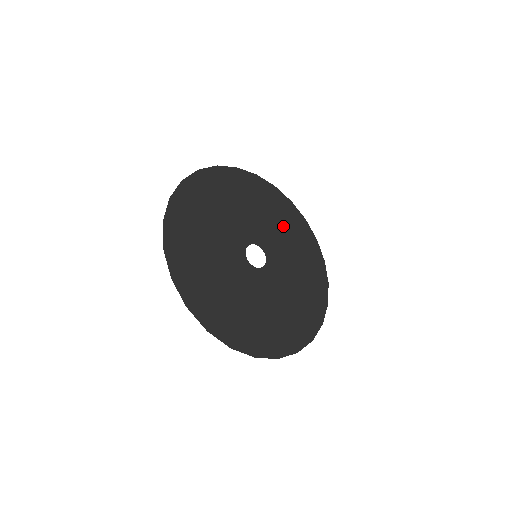
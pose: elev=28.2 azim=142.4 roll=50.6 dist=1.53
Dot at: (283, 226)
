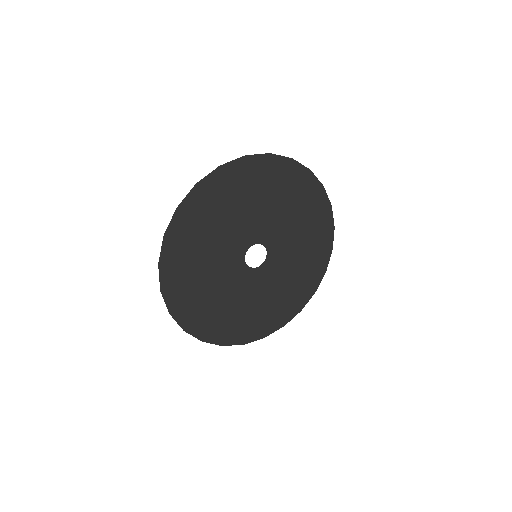
Dot at: (270, 196)
